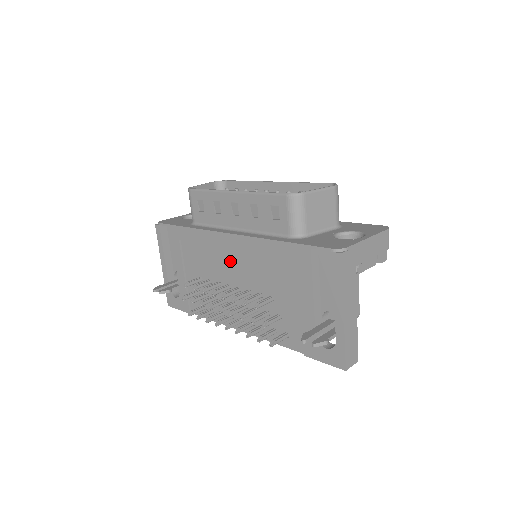
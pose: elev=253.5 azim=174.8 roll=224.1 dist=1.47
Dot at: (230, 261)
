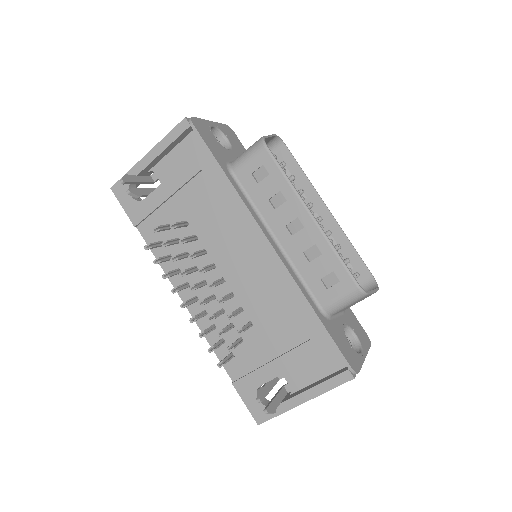
Dot at: (241, 255)
